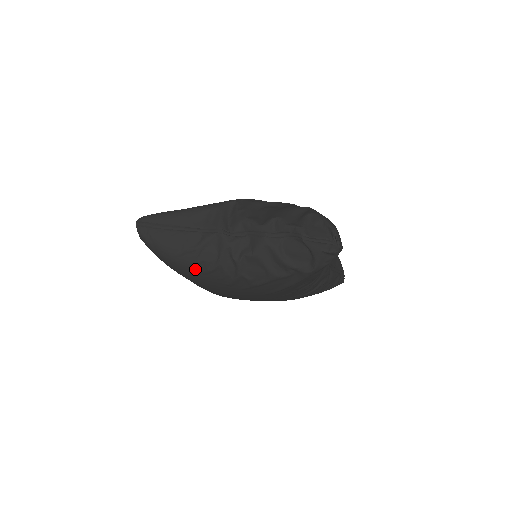
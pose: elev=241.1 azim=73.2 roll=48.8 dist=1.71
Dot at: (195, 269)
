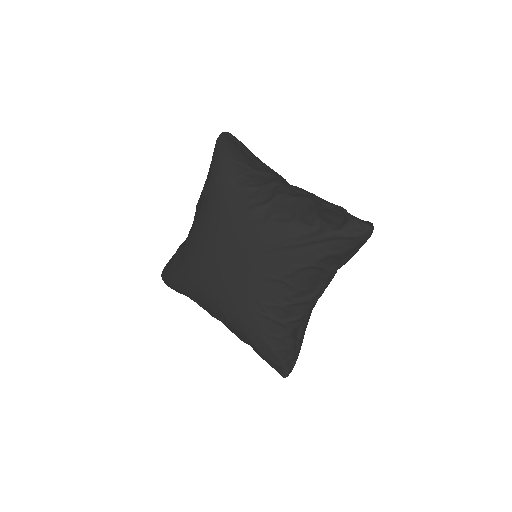
Dot at: (236, 179)
